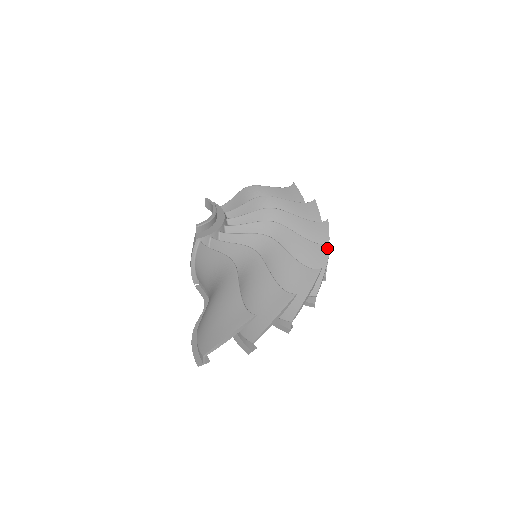
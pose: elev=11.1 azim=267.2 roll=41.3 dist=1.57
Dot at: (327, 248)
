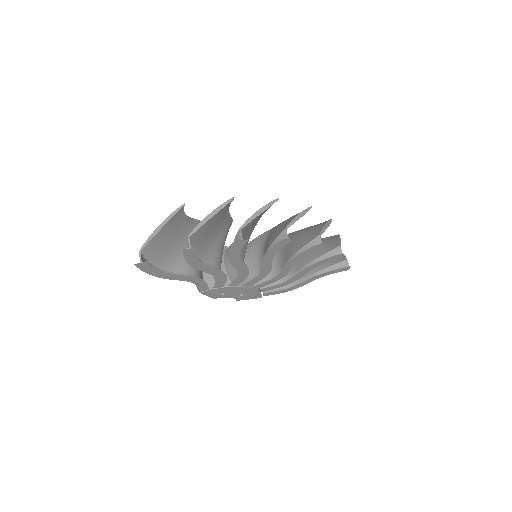
Dot at: occluded
